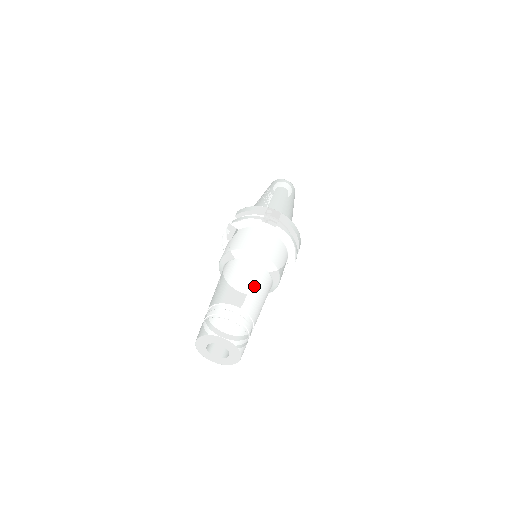
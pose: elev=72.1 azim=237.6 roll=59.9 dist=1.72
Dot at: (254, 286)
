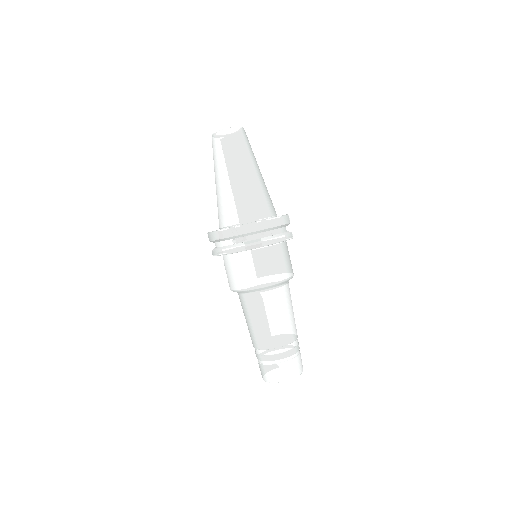
Dot at: (271, 318)
